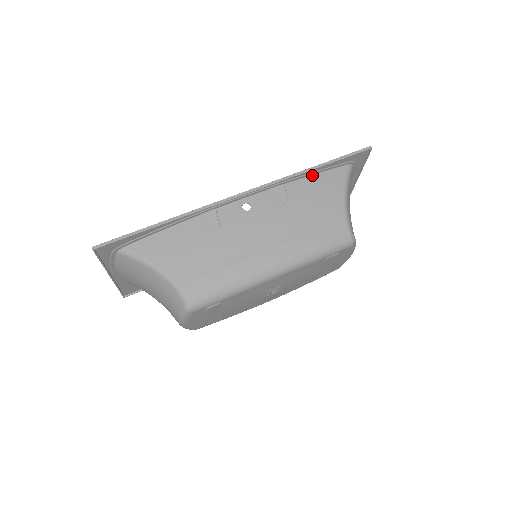
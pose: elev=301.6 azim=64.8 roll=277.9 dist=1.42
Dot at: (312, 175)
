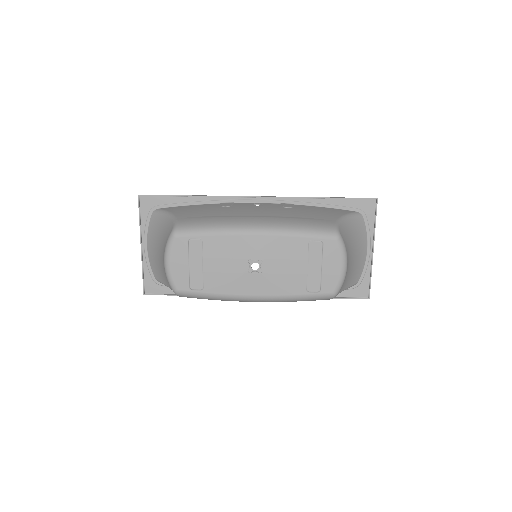
Dot at: (321, 207)
